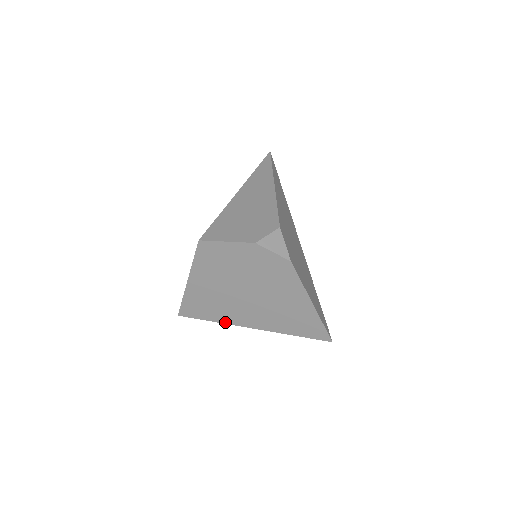
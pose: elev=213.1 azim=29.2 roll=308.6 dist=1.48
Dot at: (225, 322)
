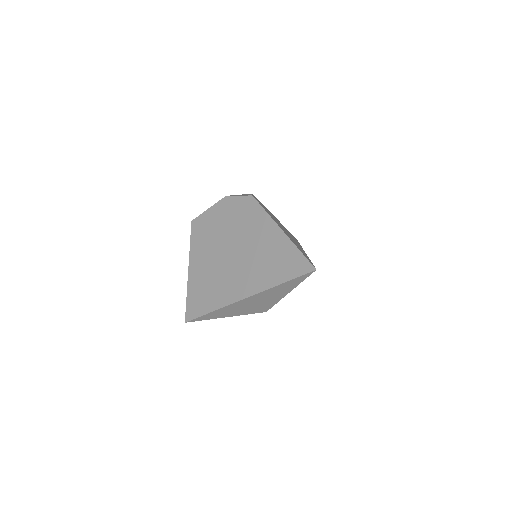
Dot at: (221, 306)
